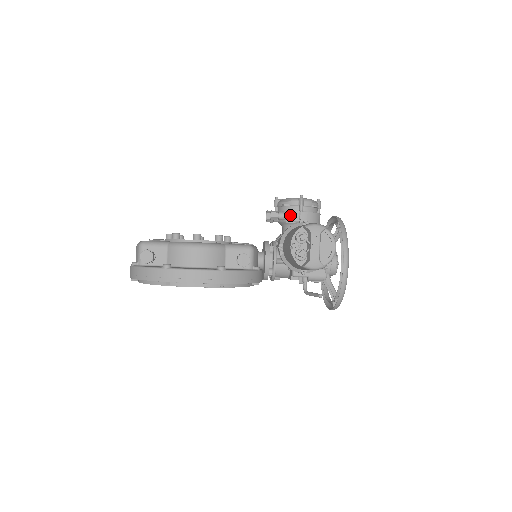
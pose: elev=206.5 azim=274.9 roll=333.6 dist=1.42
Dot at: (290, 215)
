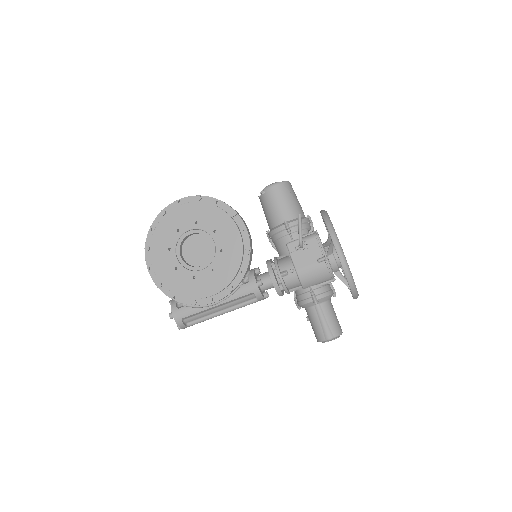
Dot at: occluded
